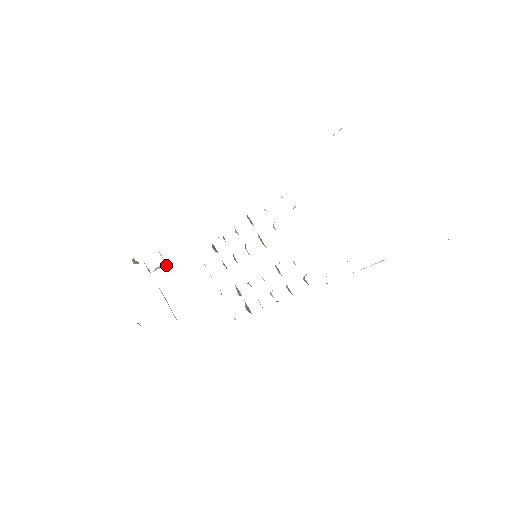
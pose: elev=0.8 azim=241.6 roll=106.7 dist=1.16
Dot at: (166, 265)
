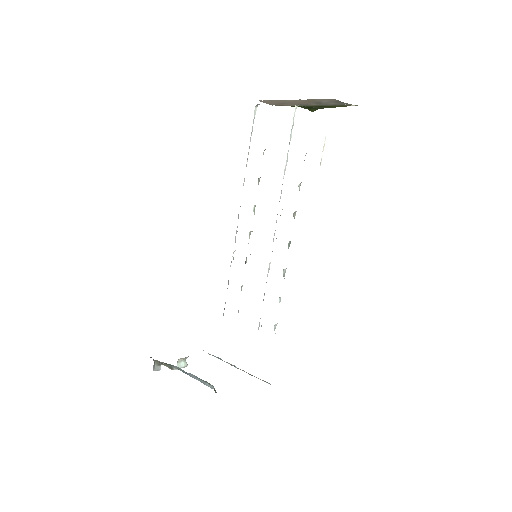
Dot at: (187, 357)
